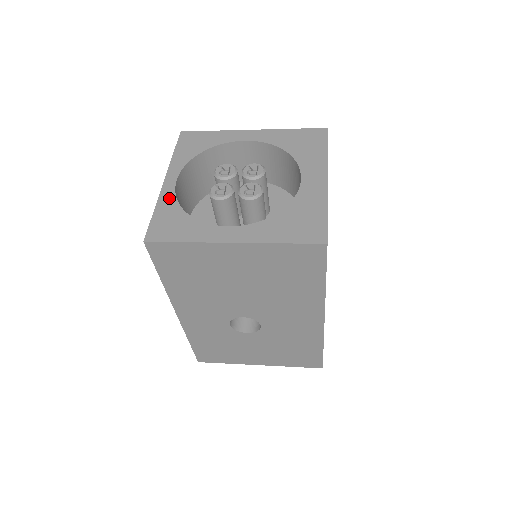
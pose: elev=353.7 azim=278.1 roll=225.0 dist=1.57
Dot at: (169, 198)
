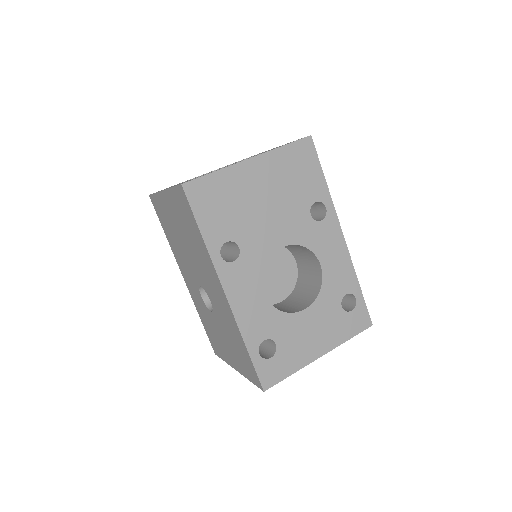
Dot at: occluded
